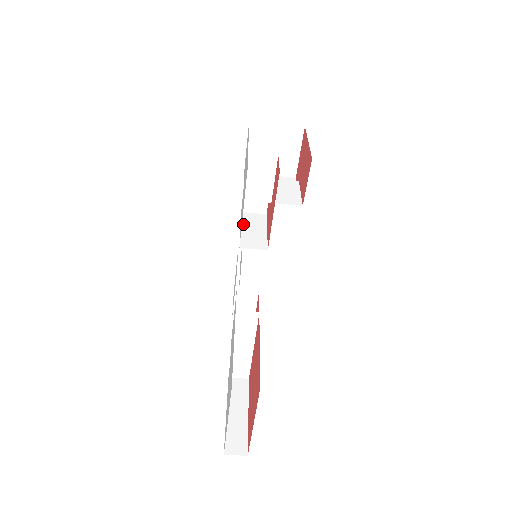
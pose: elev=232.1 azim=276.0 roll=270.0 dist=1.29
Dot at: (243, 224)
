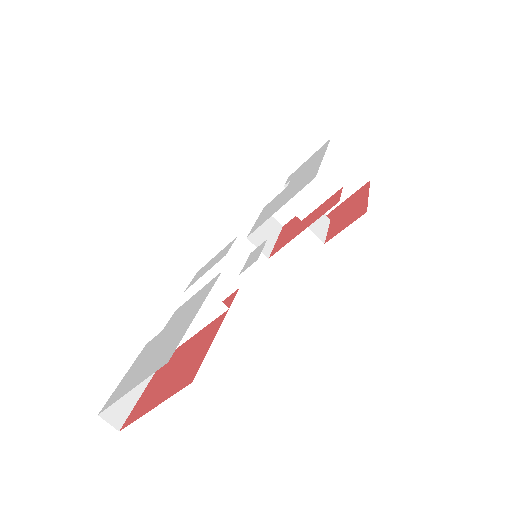
Dot at: occluded
